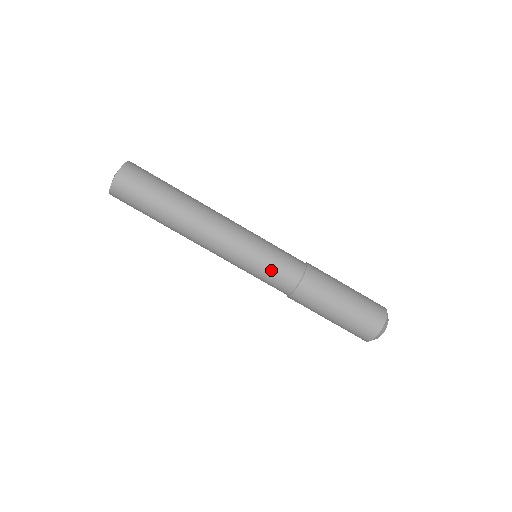
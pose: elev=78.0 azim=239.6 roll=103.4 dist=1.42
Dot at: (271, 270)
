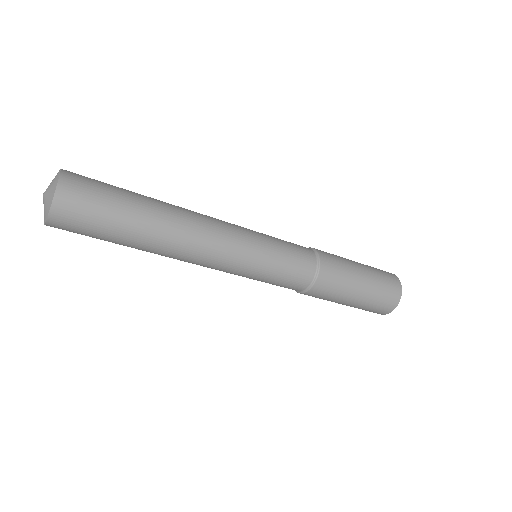
Dot at: (269, 283)
